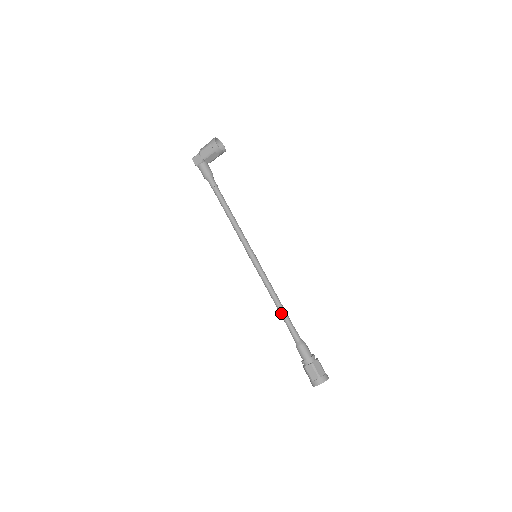
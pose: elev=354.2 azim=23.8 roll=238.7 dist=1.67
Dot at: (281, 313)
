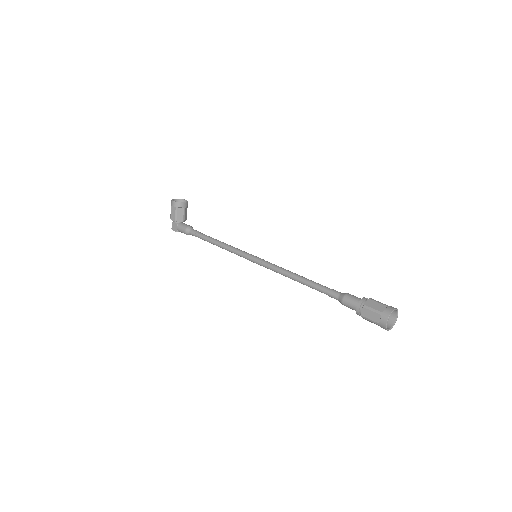
Dot at: (306, 285)
